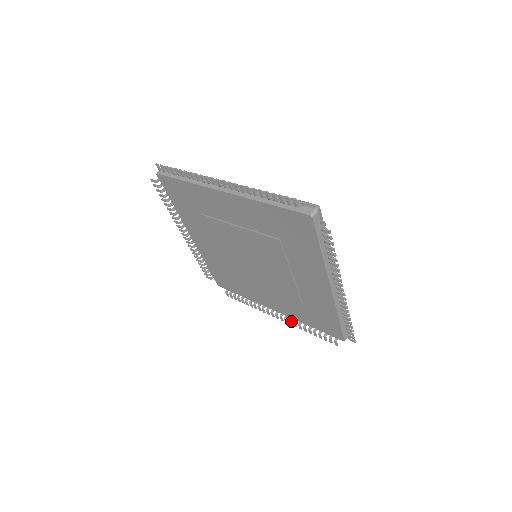
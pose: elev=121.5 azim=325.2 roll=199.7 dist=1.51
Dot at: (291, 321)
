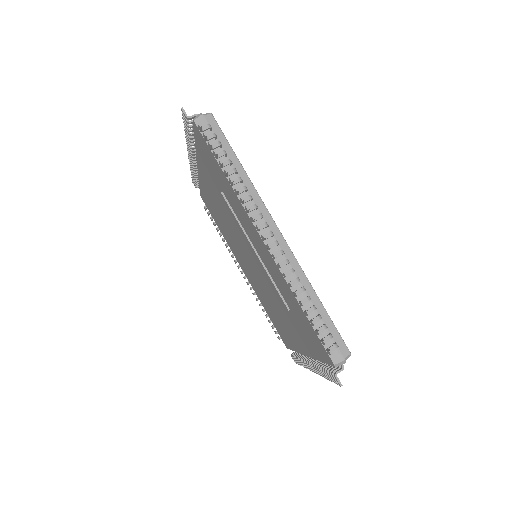
Dot at: occluded
